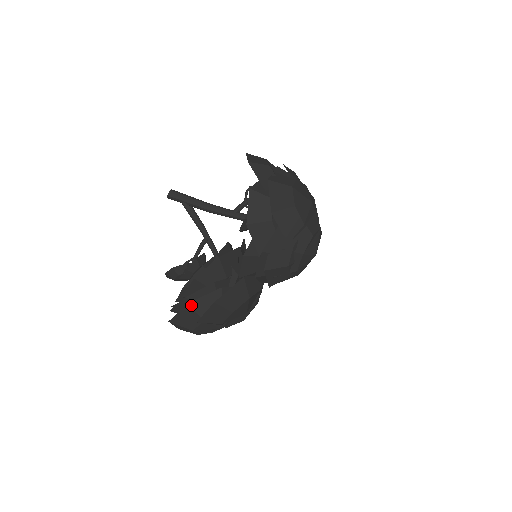
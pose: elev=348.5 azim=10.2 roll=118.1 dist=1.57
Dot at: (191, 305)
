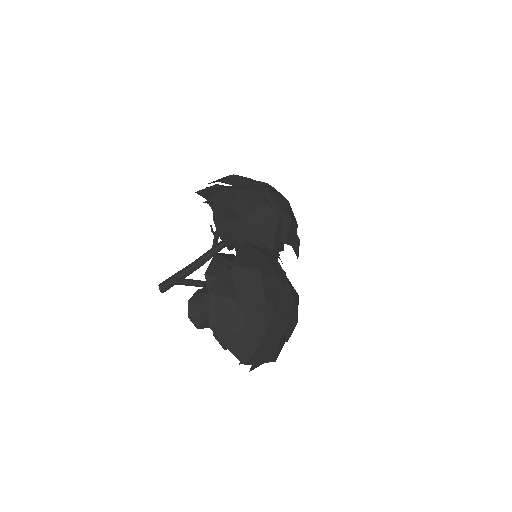
Dot at: (219, 295)
